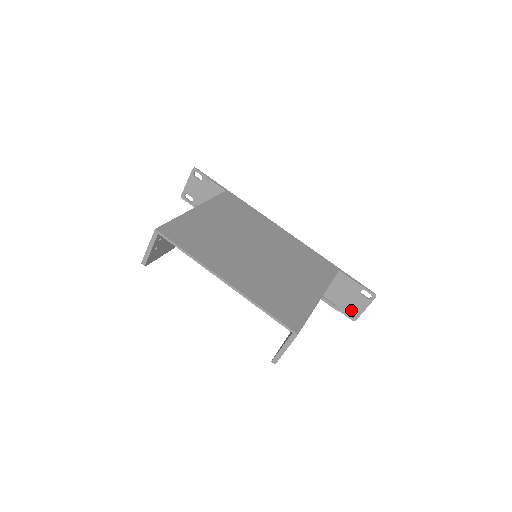
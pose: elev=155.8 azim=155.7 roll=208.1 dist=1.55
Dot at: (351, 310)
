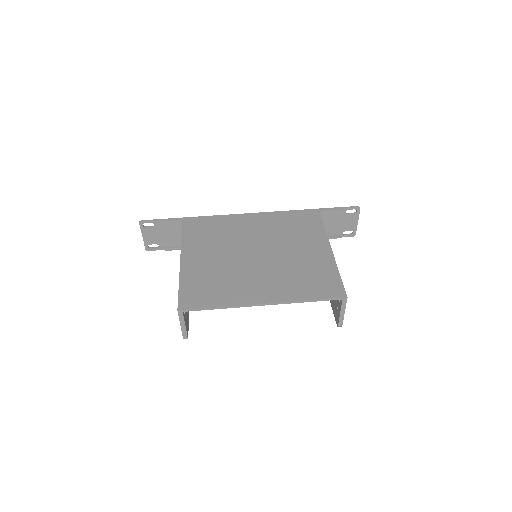
Dot at: (347, 230)
